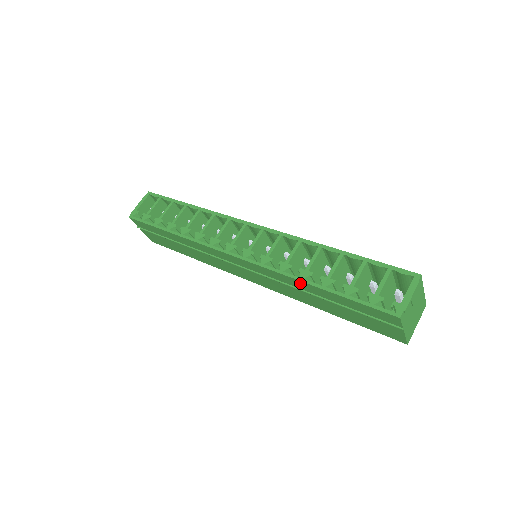
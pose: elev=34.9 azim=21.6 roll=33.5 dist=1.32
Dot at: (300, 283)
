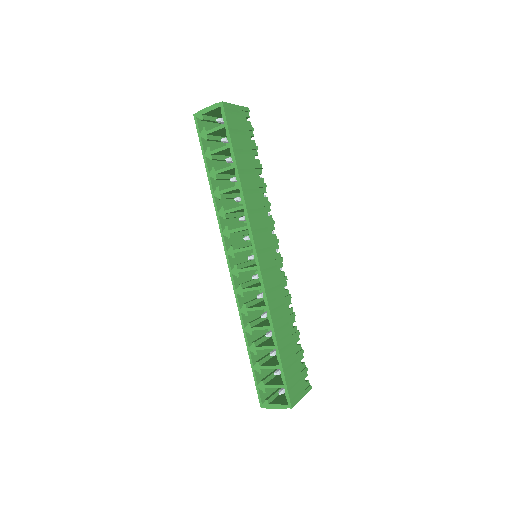
Dot at: (245, 327)
